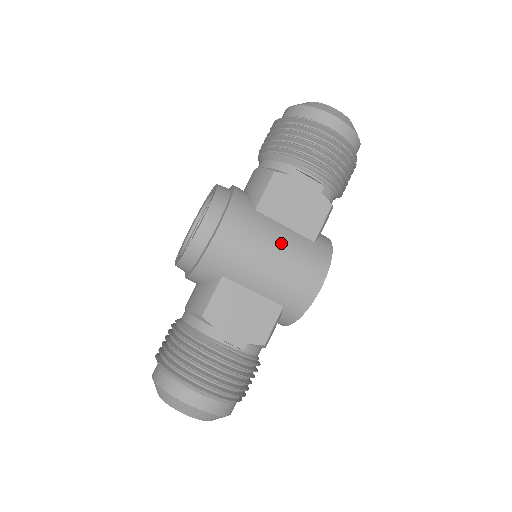
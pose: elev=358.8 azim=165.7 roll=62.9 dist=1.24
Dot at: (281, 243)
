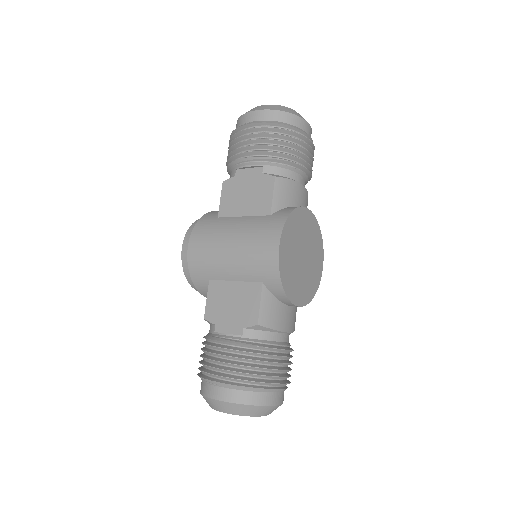
Dot at: (236, 230)
